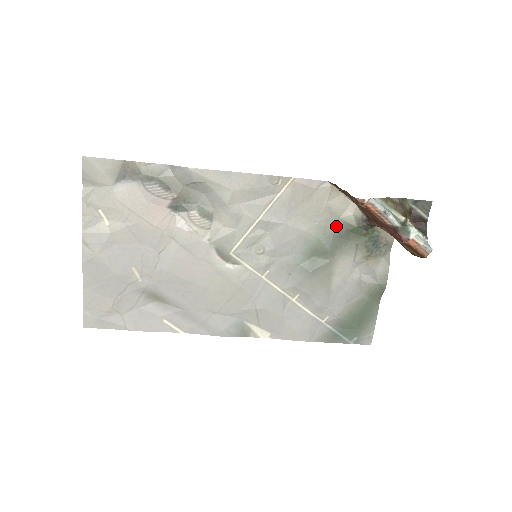
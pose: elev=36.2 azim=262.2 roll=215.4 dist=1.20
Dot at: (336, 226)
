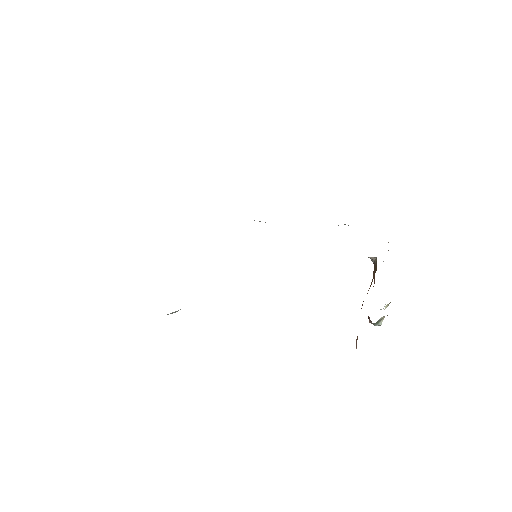
Dot at: occluded
